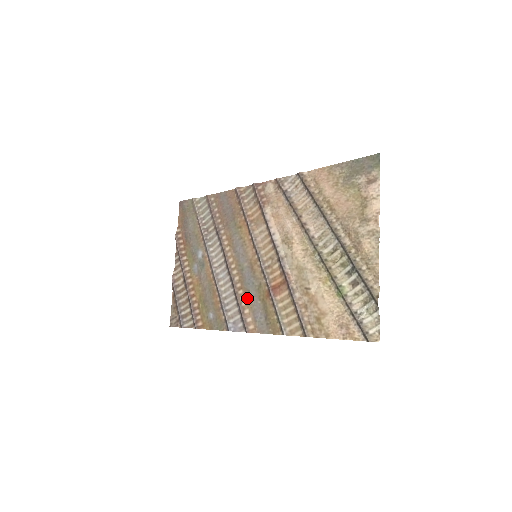
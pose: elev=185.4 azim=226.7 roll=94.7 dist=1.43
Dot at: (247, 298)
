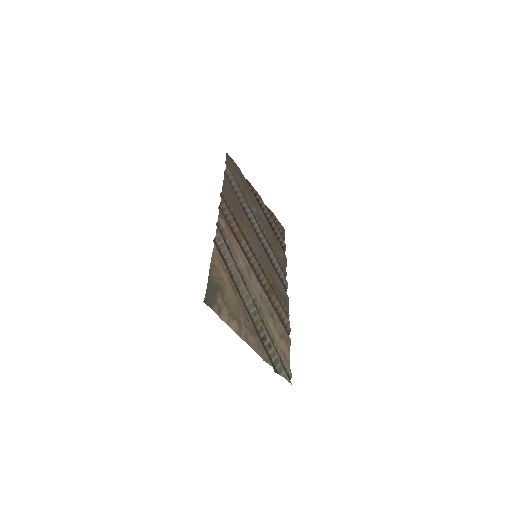
Dot at: (274, 272)
